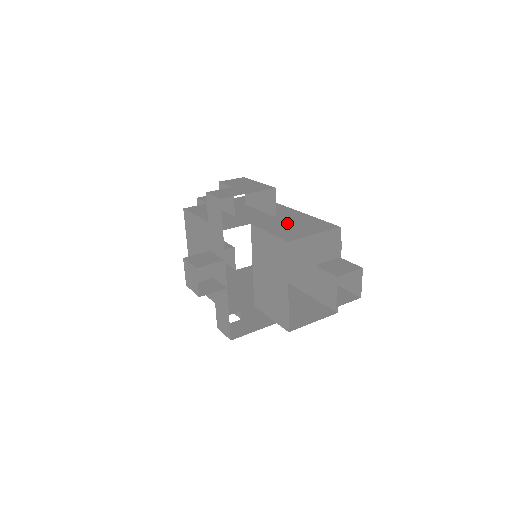
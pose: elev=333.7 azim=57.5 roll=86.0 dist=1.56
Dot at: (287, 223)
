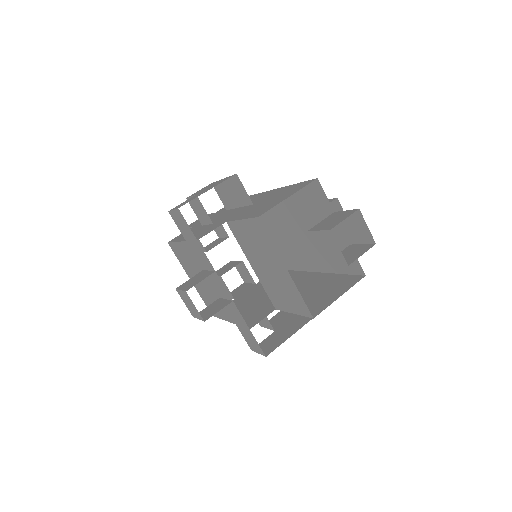
Dot at: (262, 203)
